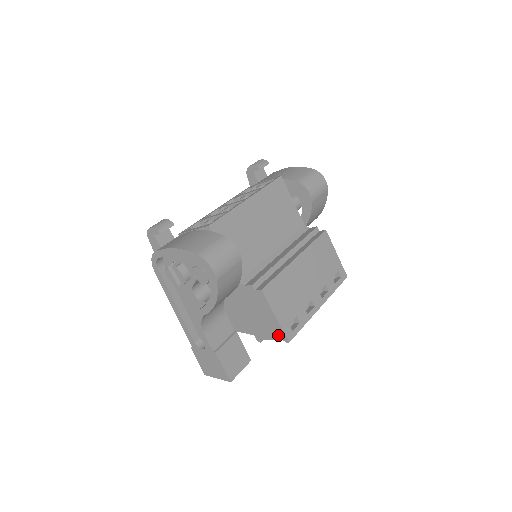
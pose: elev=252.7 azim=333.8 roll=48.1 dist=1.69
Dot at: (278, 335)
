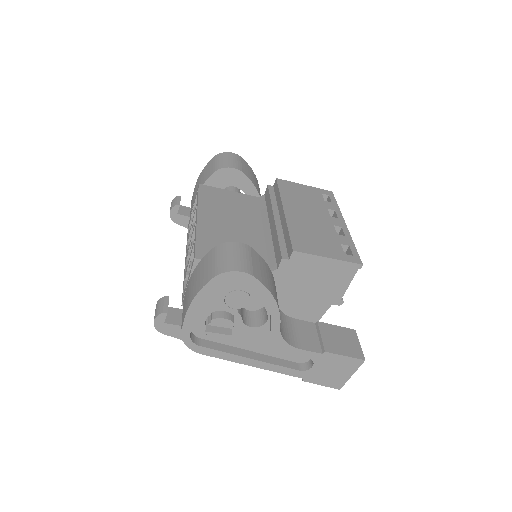
Dot at: (348, 274)
